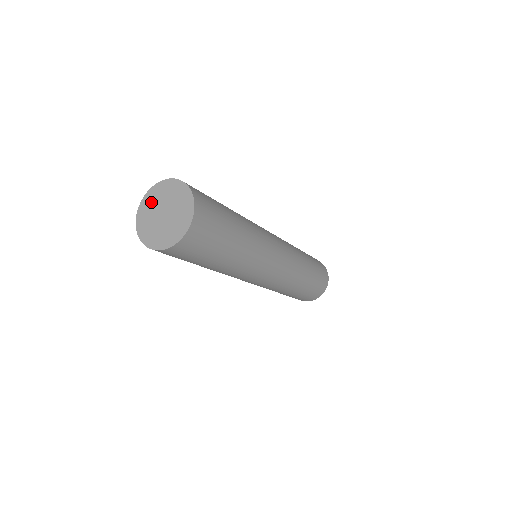
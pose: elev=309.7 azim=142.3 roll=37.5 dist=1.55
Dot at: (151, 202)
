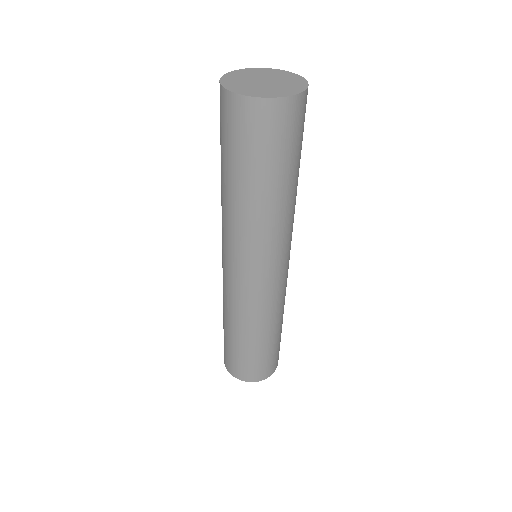
Dot at: (243, 75)
